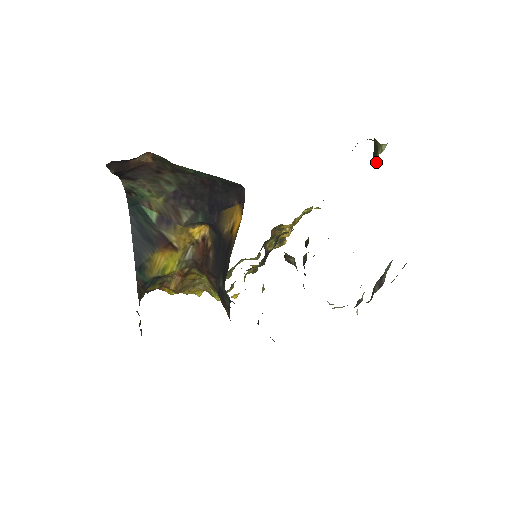
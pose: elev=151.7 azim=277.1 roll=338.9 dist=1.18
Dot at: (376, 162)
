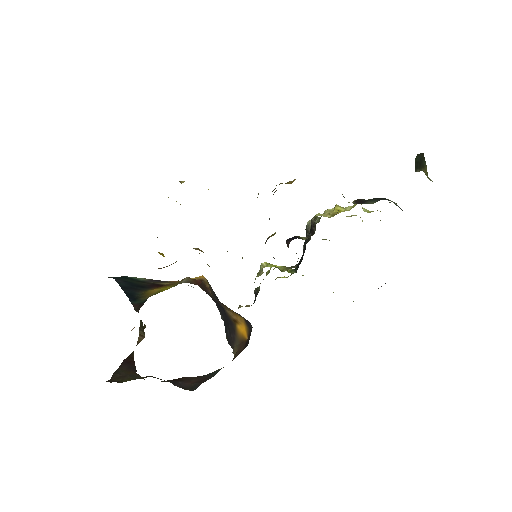
Dot at: (417, 171)
